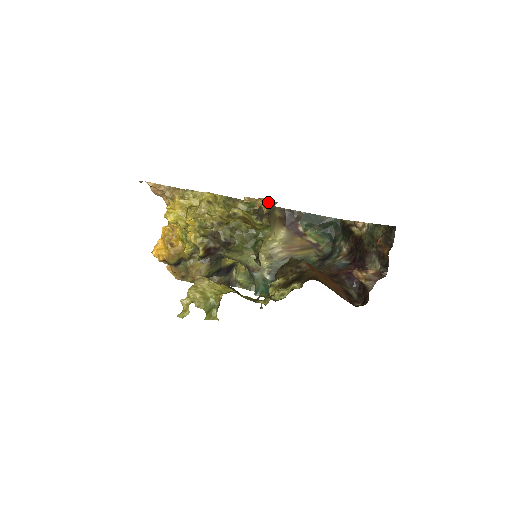
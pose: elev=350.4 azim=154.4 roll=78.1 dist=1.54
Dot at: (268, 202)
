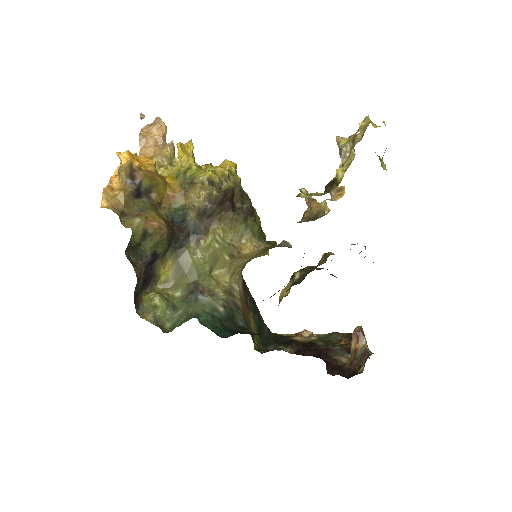
Dot at: (324, 205)
